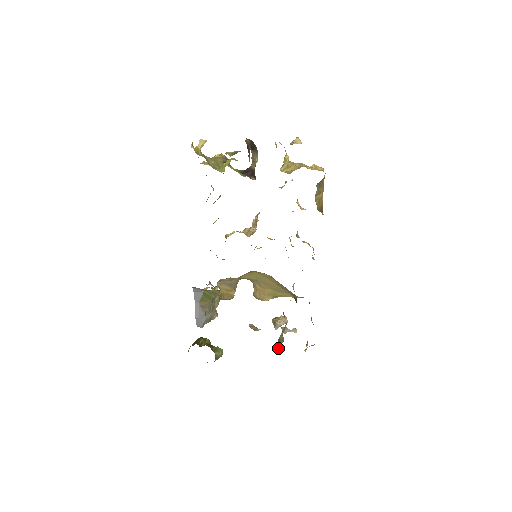
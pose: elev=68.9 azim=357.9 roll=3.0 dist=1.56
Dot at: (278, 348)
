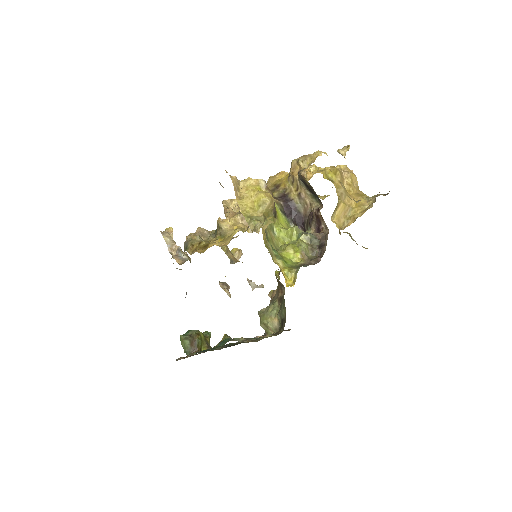
Dot at: occluded
